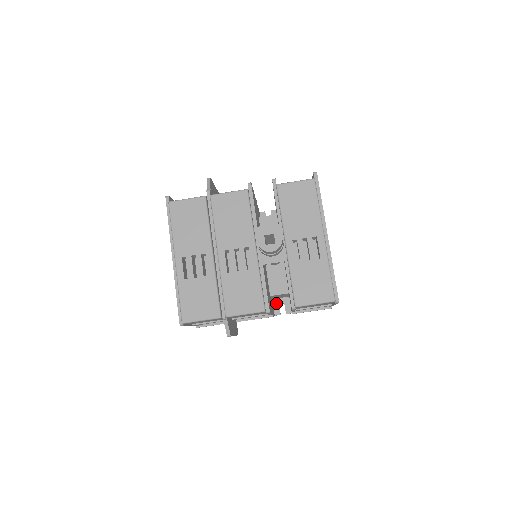
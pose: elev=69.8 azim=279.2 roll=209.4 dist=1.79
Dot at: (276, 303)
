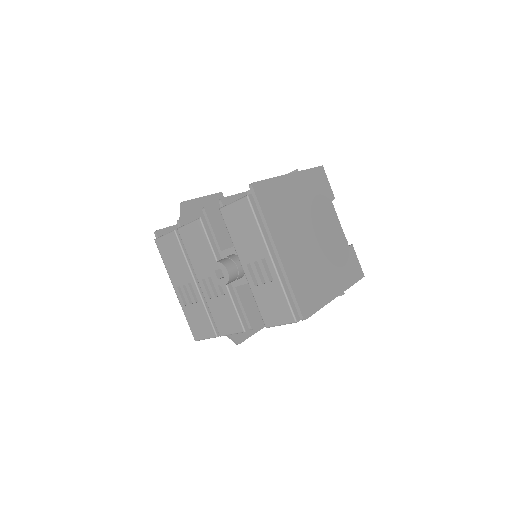
Dot at: occluded
